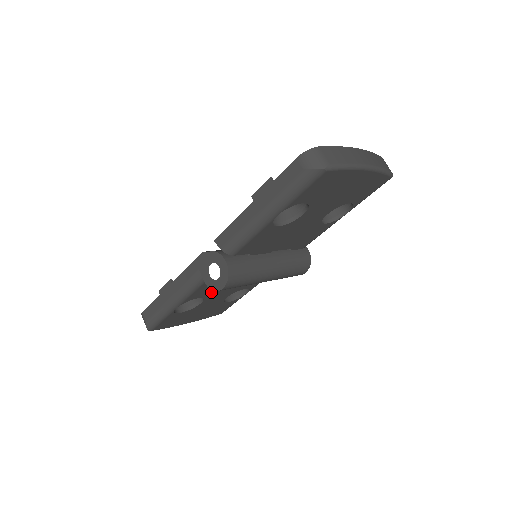
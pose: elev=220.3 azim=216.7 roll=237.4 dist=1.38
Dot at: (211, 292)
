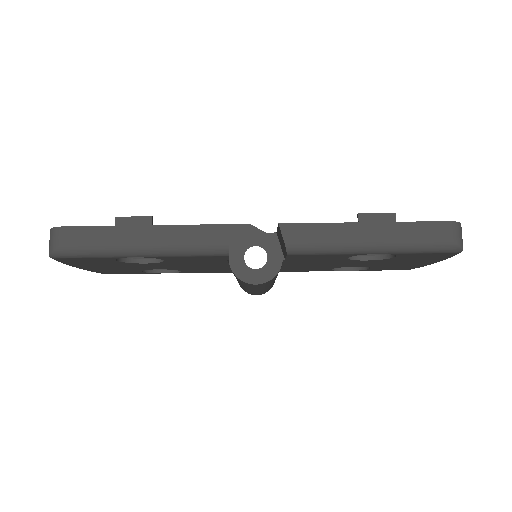
Dot at: (179, 262)
